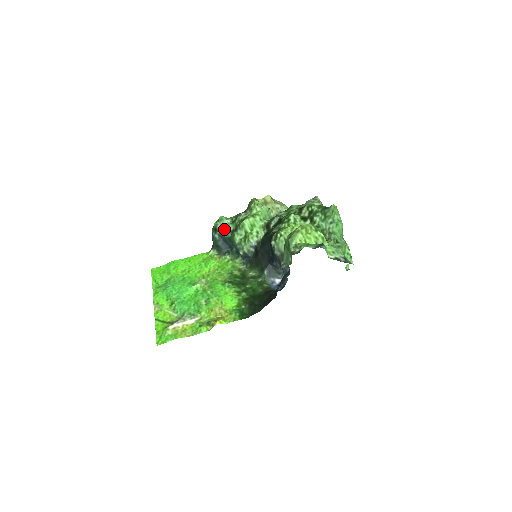
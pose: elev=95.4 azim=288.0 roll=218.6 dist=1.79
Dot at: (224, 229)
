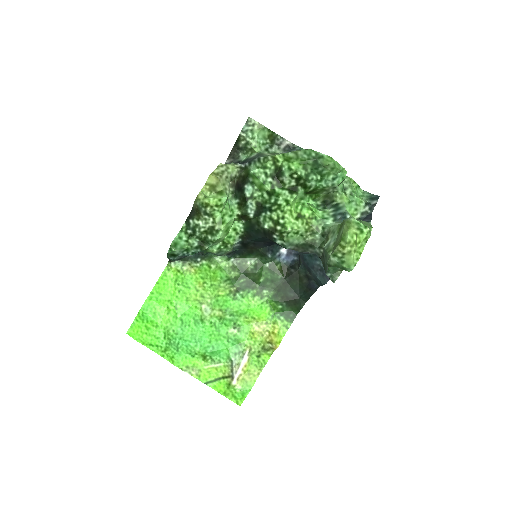
Dot at: (186, 250)
